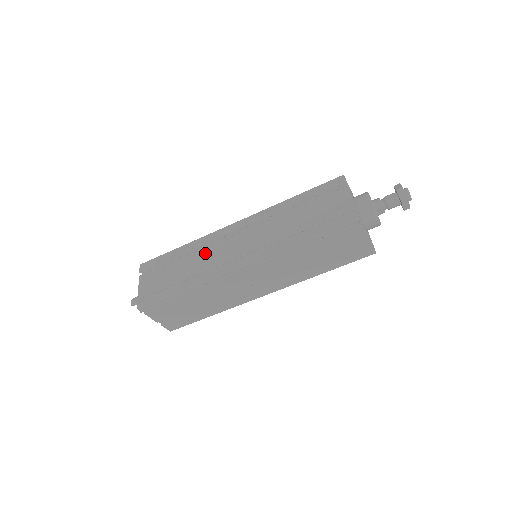
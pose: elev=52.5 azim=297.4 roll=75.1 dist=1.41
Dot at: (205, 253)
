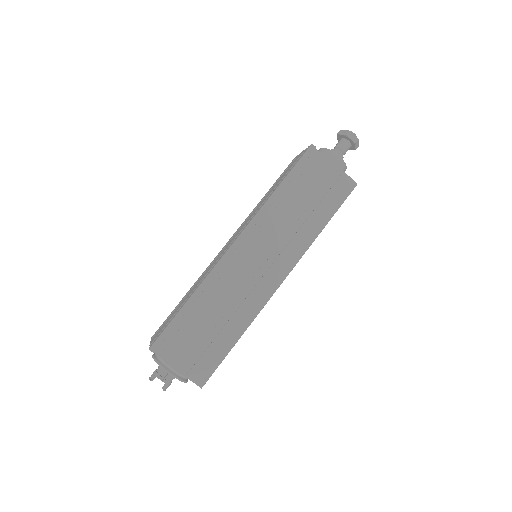
Dot at: (205, 273)
